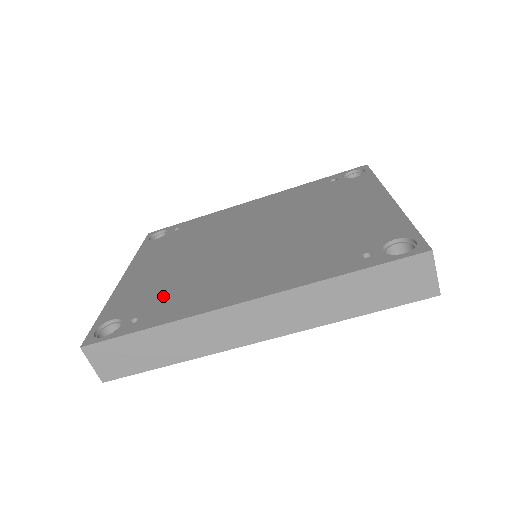
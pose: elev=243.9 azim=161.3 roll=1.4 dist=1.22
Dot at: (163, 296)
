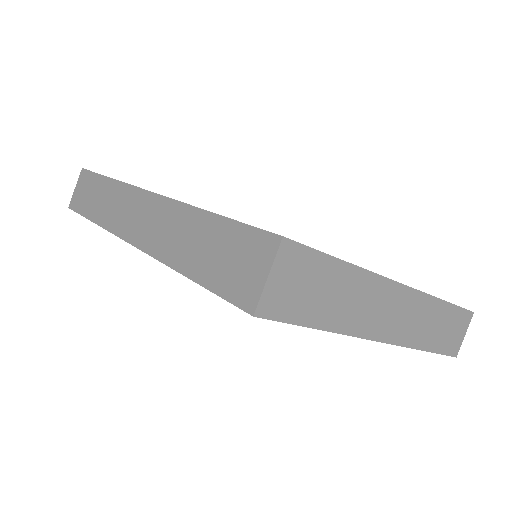
Dot at: occluded
